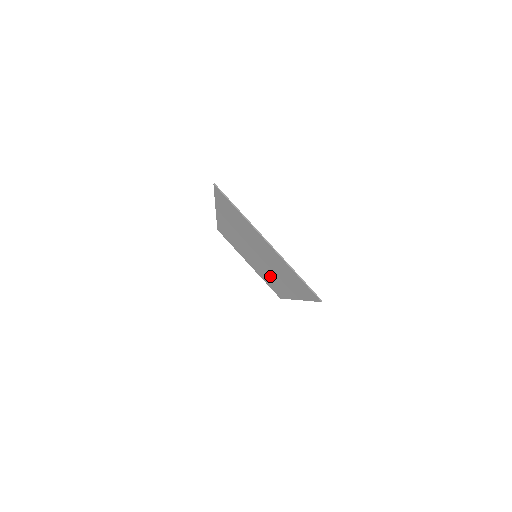
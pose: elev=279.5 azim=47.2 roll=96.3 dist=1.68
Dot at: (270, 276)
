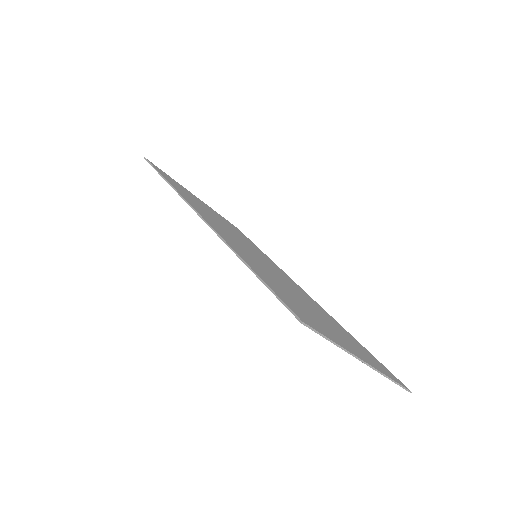
Dot at: occluded
